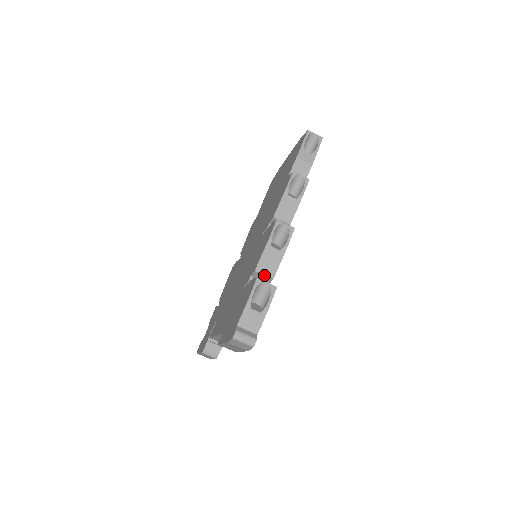
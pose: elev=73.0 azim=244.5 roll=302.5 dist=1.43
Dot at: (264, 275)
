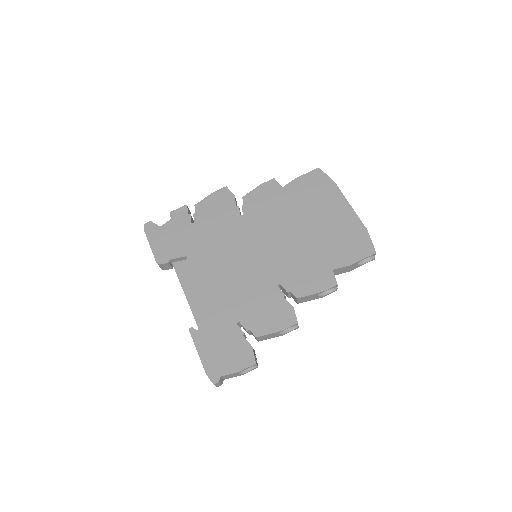
Dot at: (257, 339)
